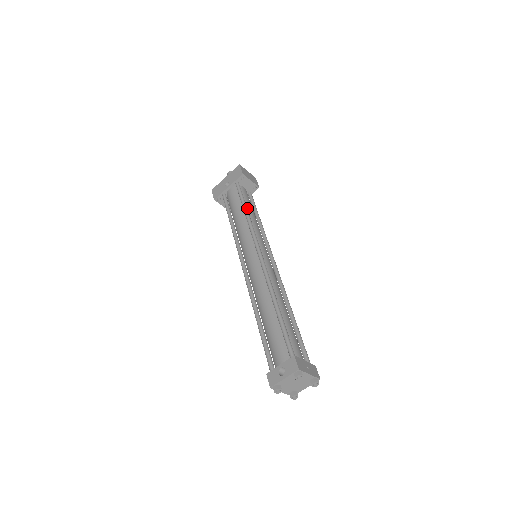
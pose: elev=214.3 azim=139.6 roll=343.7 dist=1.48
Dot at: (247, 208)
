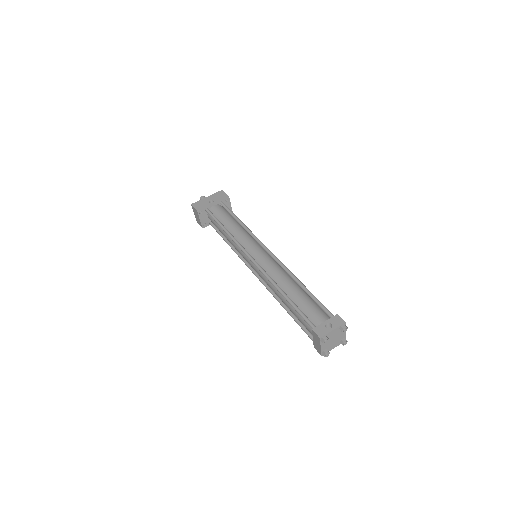
Dot at: occluded
